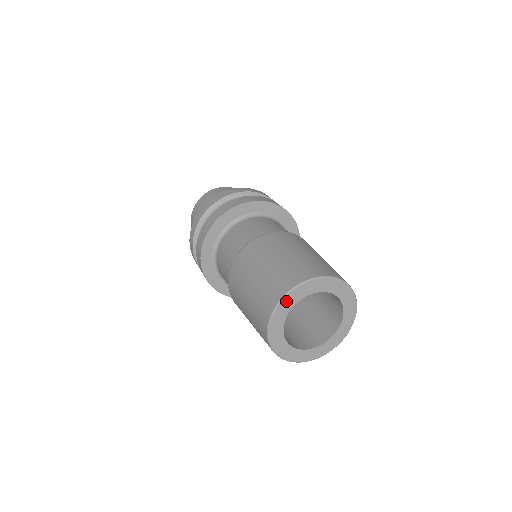
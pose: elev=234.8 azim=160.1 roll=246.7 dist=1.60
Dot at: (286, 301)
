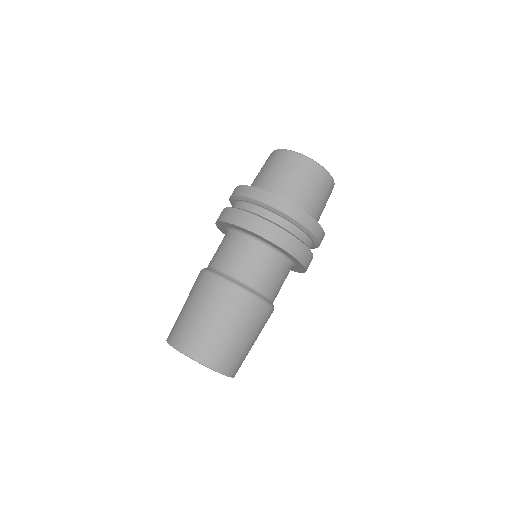
Dot at: (192, 358)
